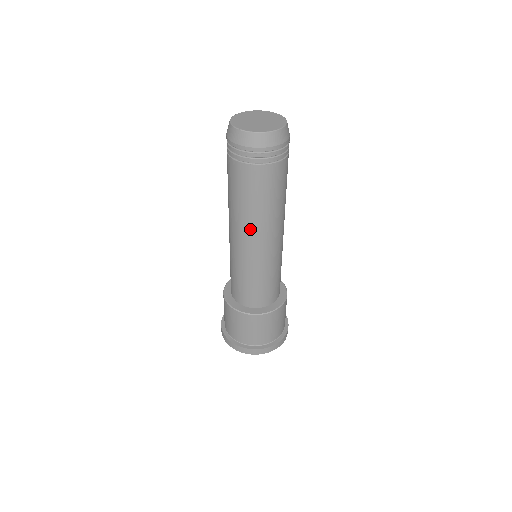
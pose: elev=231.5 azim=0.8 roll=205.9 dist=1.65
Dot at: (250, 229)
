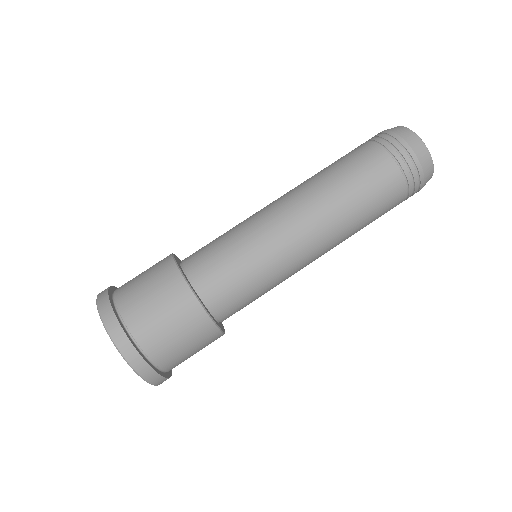
Dot at: (299, 188)
